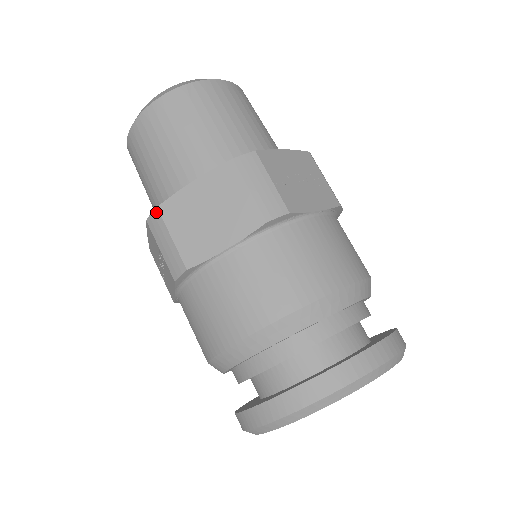
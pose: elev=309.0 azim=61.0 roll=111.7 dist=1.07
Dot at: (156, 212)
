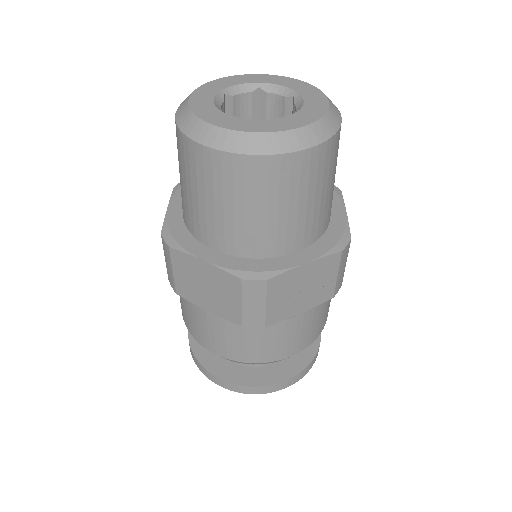
Dot at: (167, 247)
